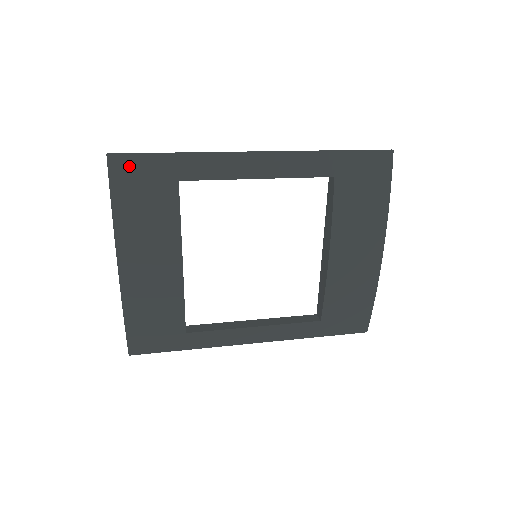
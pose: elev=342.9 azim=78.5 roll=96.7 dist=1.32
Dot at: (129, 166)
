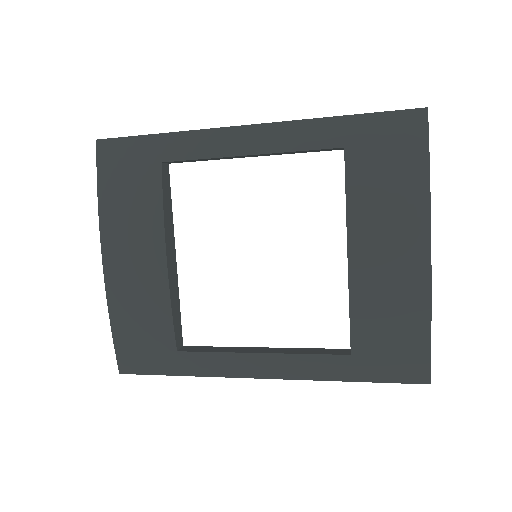
Dot at: (115, 150)
